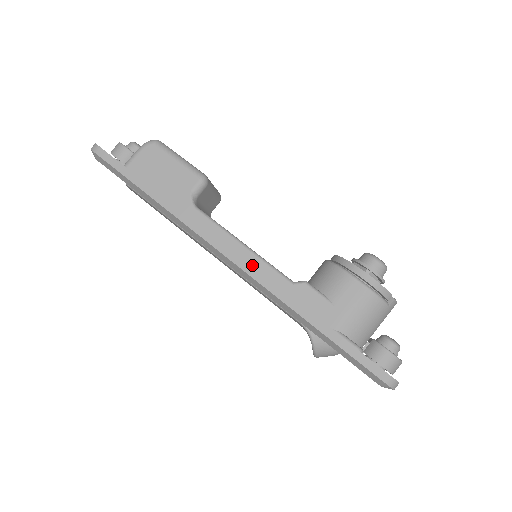
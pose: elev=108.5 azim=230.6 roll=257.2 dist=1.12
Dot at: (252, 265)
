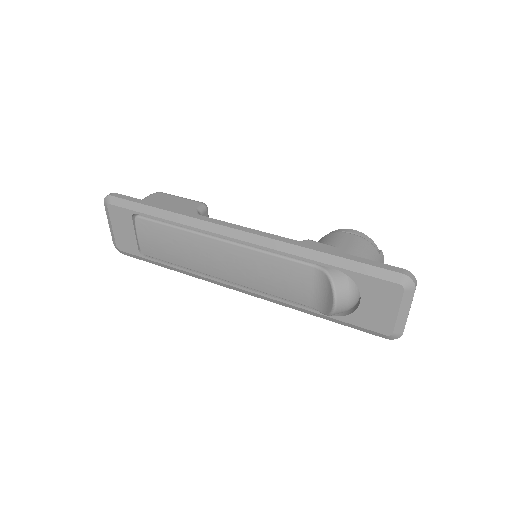
Dot at: occluded
